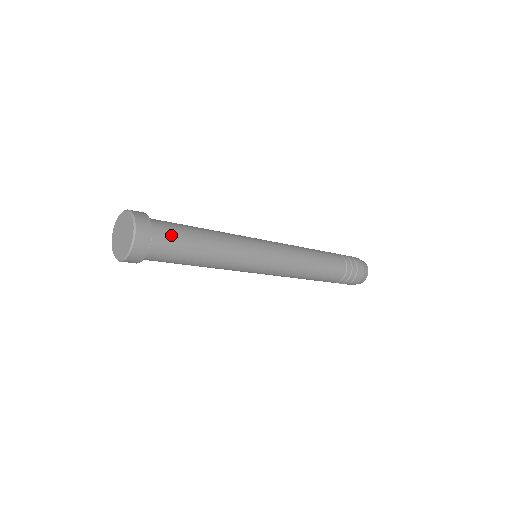
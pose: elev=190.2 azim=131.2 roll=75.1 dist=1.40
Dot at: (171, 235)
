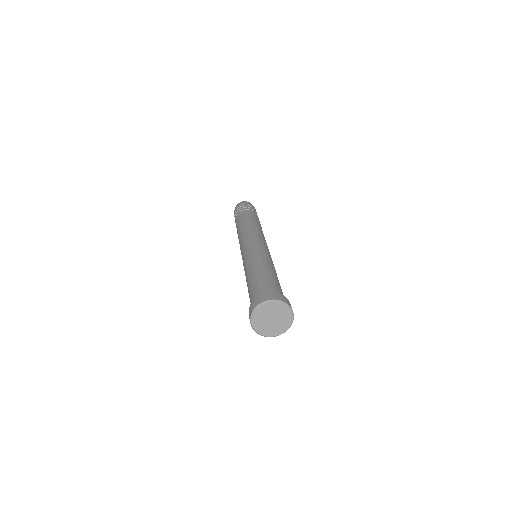
Dot at: occluded
